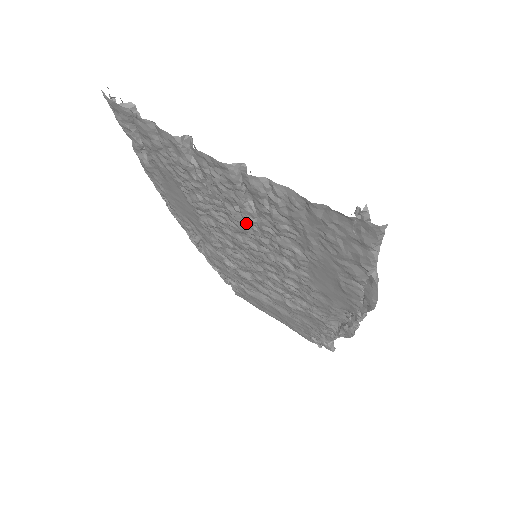
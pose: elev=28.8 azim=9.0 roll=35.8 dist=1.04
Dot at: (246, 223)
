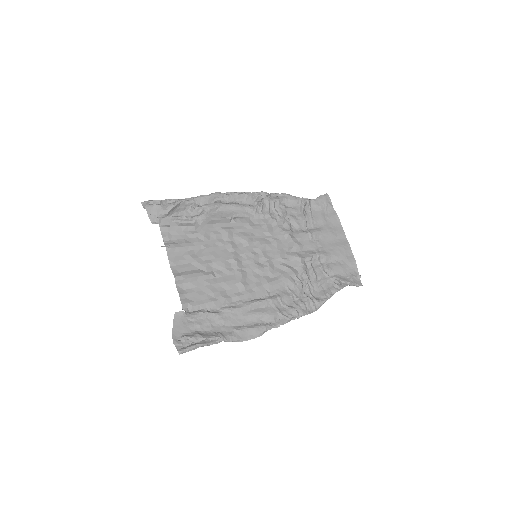
Dot at: (217, 267)
